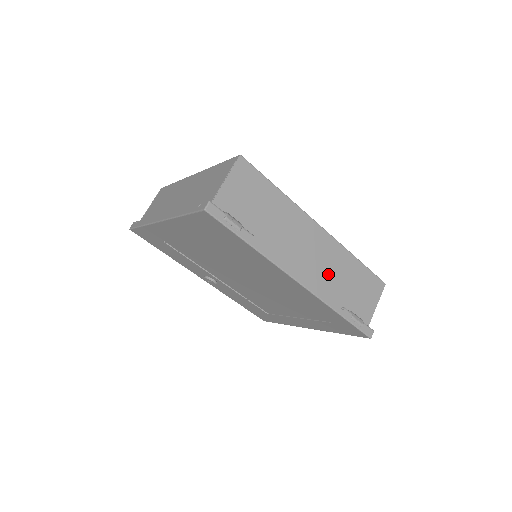
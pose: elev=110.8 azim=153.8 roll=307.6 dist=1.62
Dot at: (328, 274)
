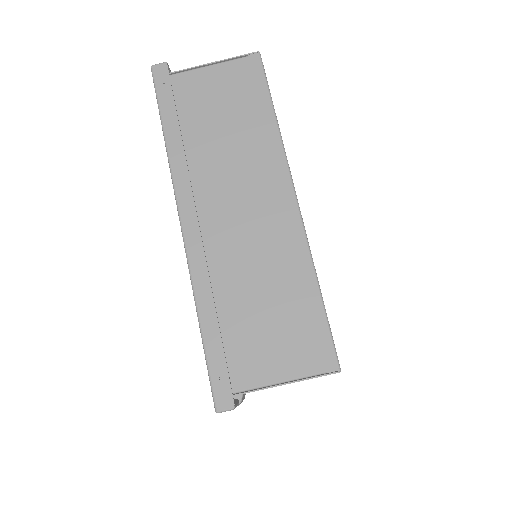
Dot at: occluded
